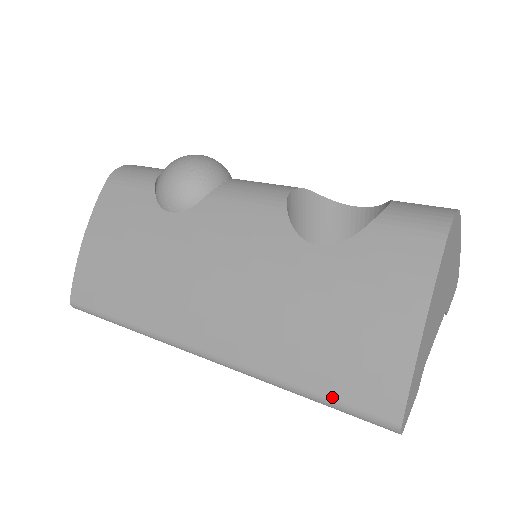
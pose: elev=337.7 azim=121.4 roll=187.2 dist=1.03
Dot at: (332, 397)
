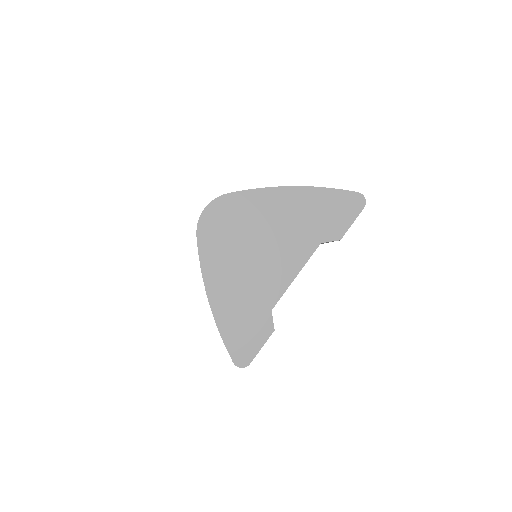
Dot at: occluded
